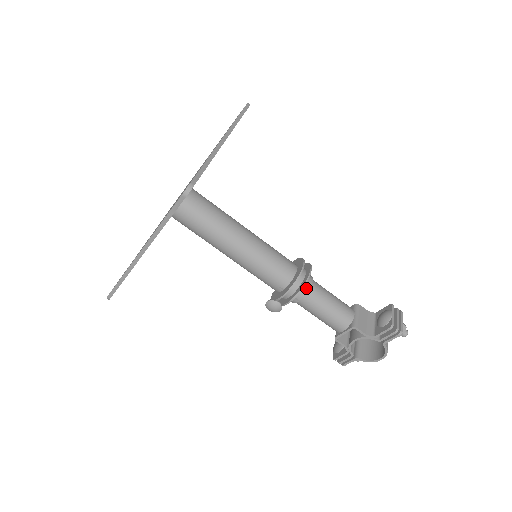
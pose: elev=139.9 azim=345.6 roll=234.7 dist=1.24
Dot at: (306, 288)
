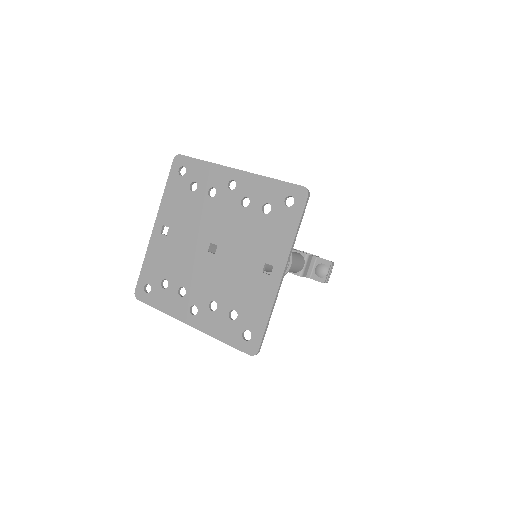
Dot at: occluded
